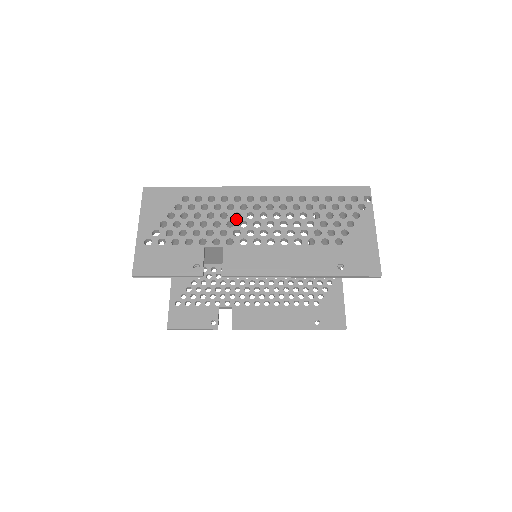
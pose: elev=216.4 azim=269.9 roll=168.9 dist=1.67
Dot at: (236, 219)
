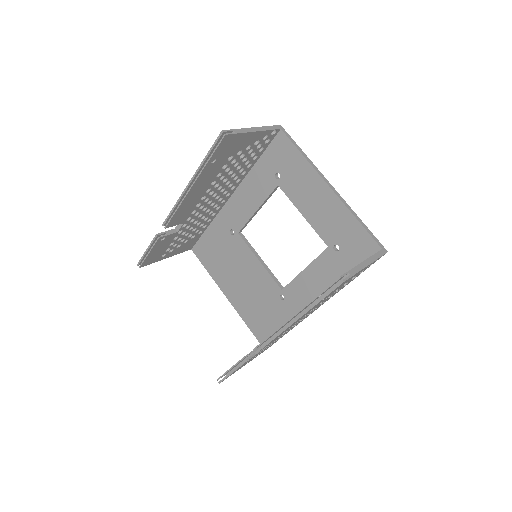
Dot at: occluded
